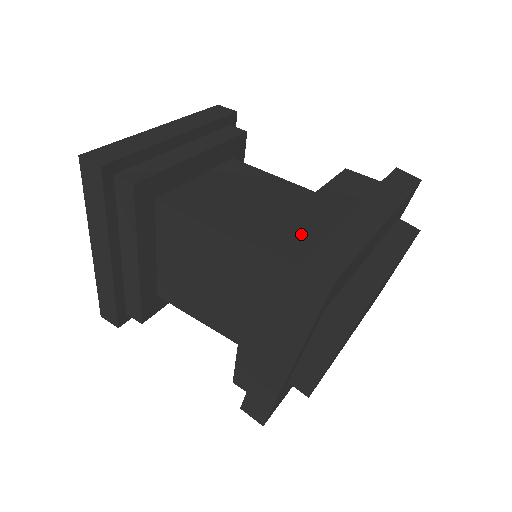
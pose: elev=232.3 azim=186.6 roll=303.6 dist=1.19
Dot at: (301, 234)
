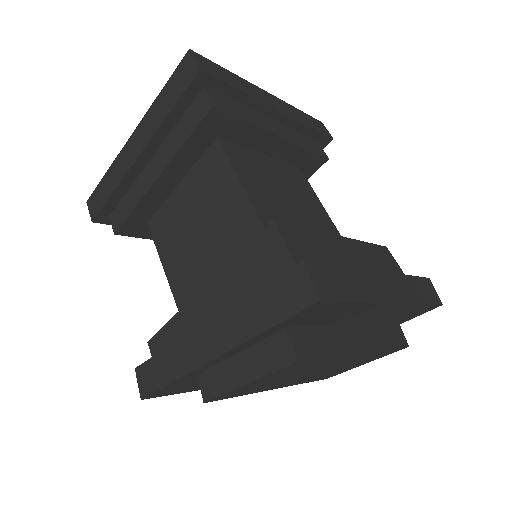
Dot at: (317, 252)
